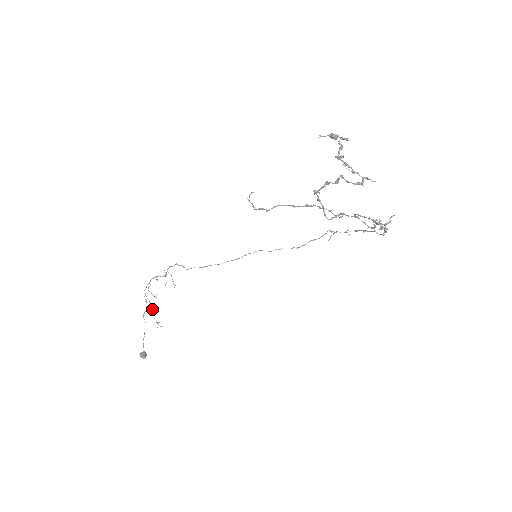
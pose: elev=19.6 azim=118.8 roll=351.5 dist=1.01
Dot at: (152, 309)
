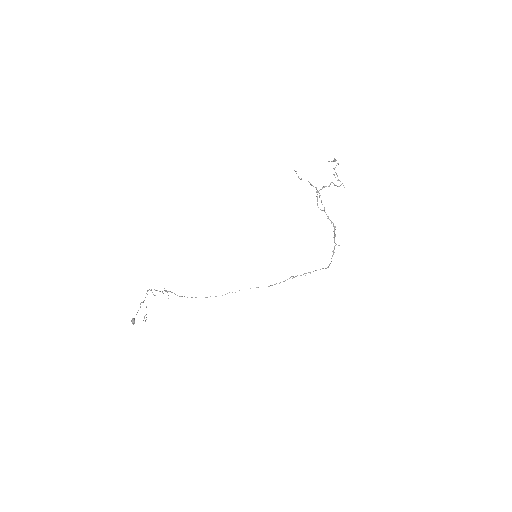
Dot at: occluded
